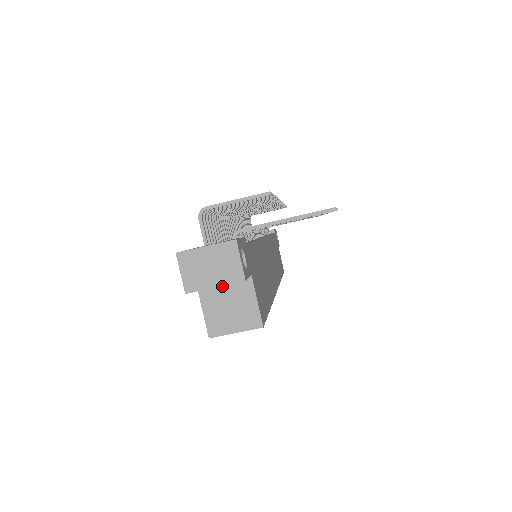
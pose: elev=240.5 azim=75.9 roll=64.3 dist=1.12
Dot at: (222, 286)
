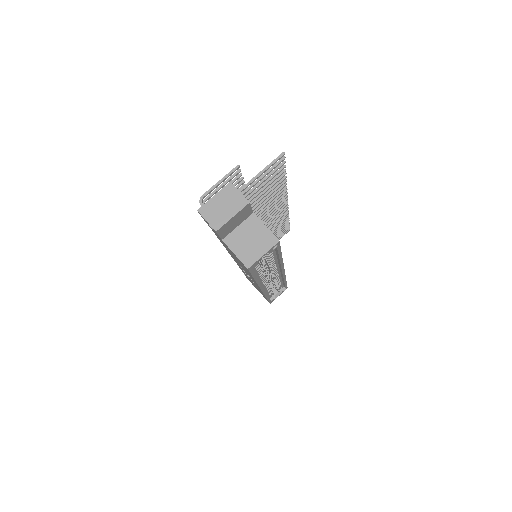
Dot at: (238, 230)
